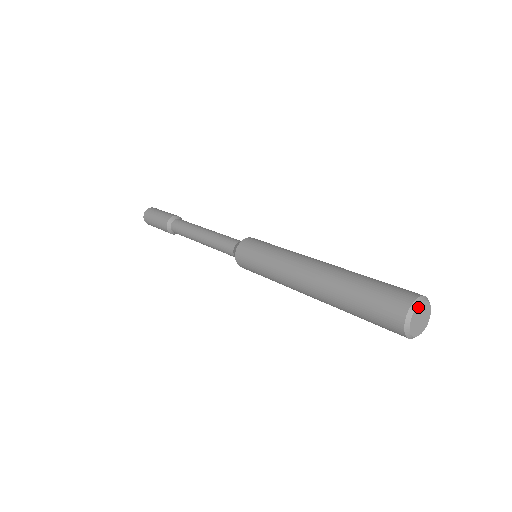
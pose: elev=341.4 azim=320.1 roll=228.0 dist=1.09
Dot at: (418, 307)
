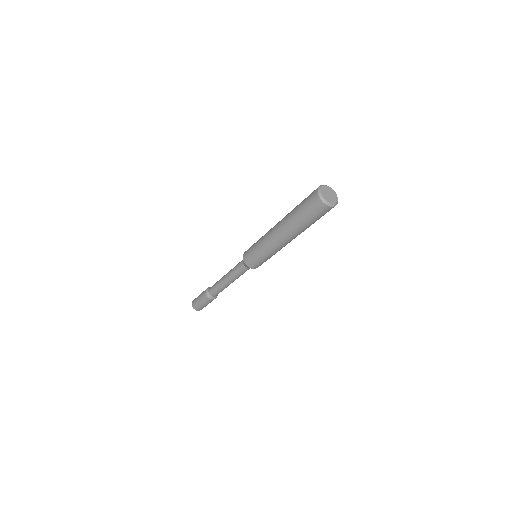
Dot at: (331, 189)
